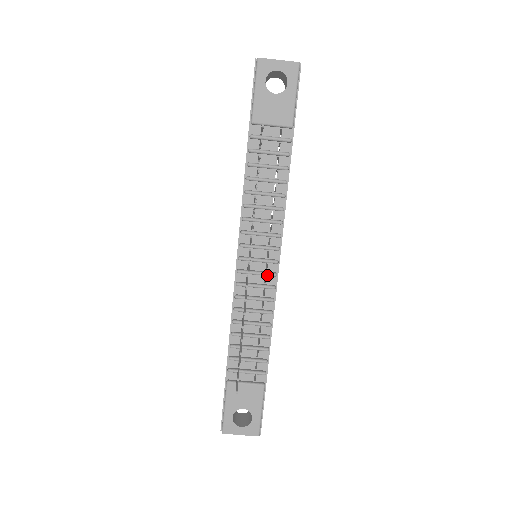
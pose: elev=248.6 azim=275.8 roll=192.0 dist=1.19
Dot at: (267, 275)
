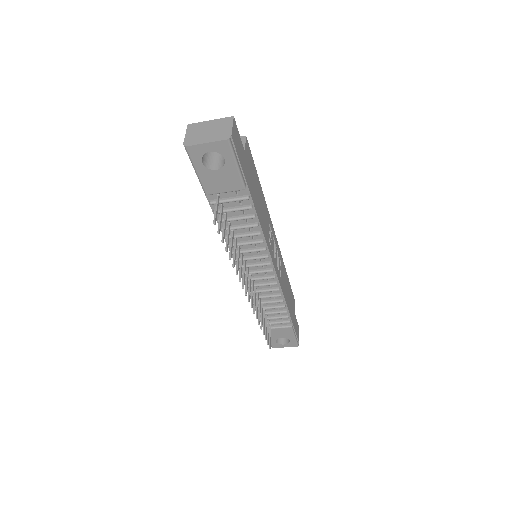
Dot at: occluded
